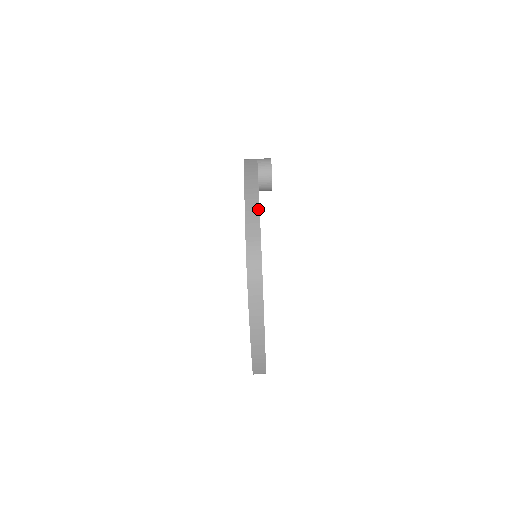
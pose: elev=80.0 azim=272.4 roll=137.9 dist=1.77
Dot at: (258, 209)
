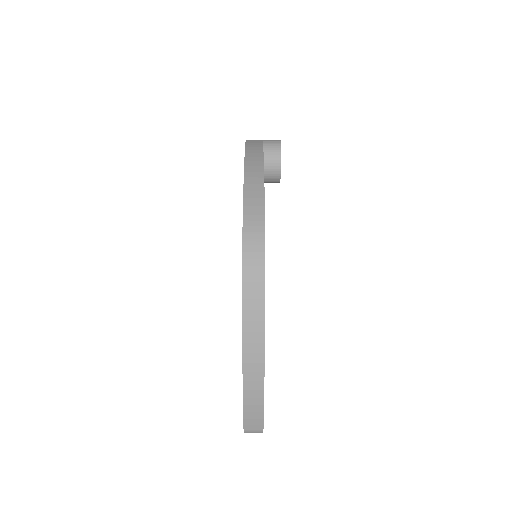
Dot at: (262, 182)
